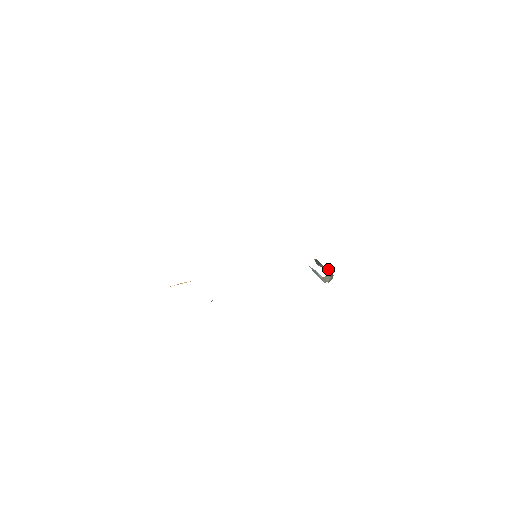
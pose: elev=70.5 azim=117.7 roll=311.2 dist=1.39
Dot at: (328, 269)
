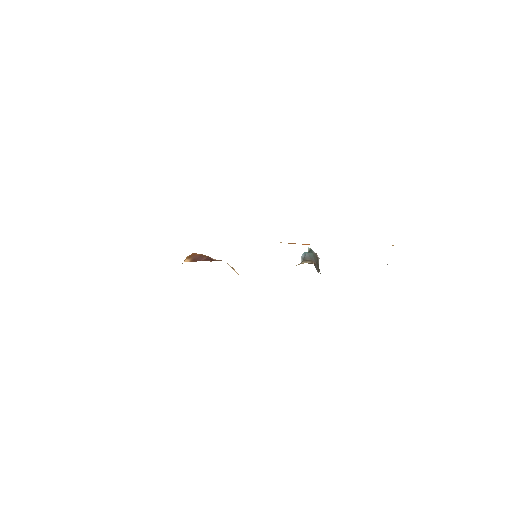
Dot at: occluded
